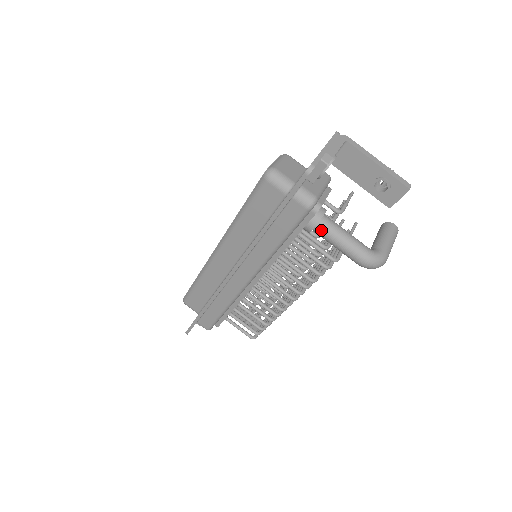
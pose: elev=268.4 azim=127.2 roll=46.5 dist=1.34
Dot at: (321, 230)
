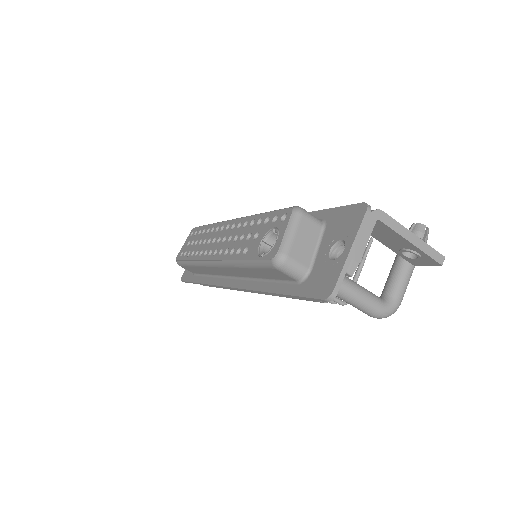
Dot at: occluded
